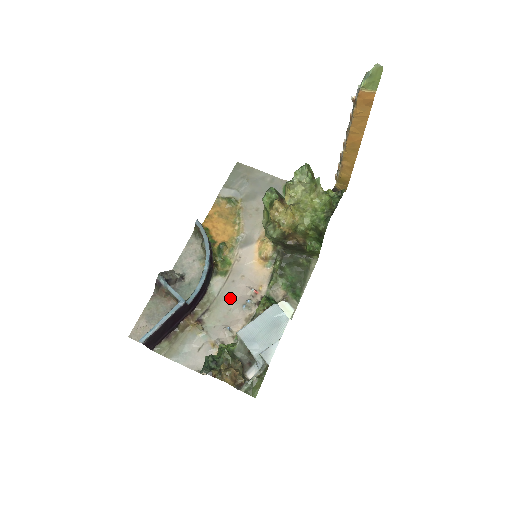
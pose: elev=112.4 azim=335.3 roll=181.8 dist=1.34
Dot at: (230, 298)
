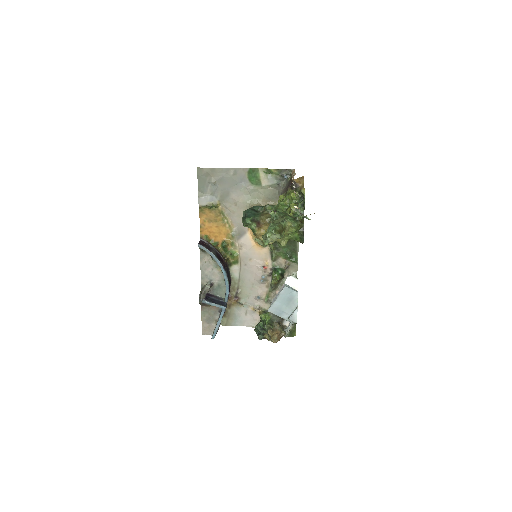
Dot at: (249, 277)
